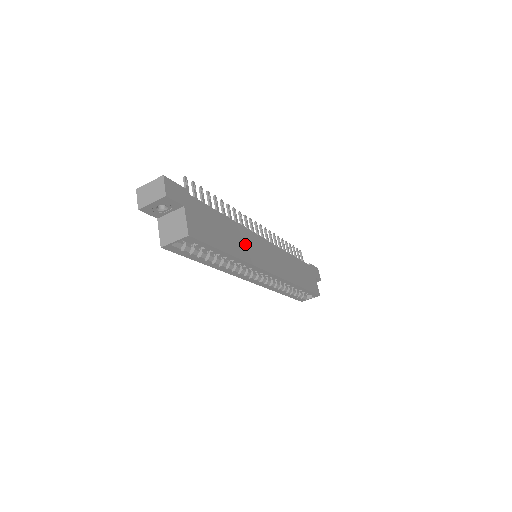
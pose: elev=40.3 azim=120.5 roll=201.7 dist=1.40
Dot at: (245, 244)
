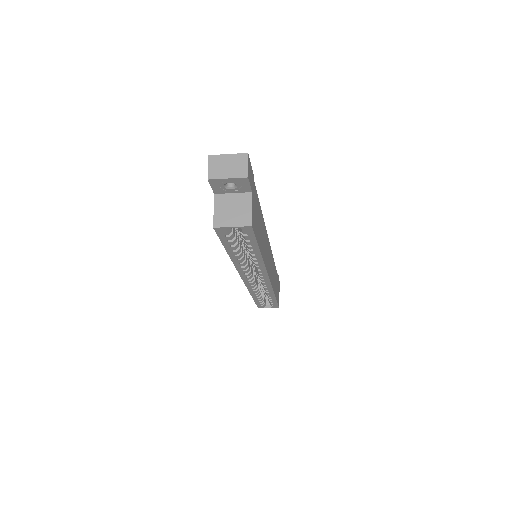
Dot at: (265, 244)
